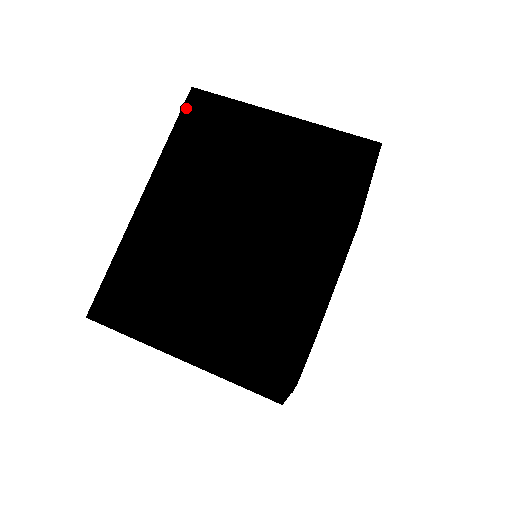
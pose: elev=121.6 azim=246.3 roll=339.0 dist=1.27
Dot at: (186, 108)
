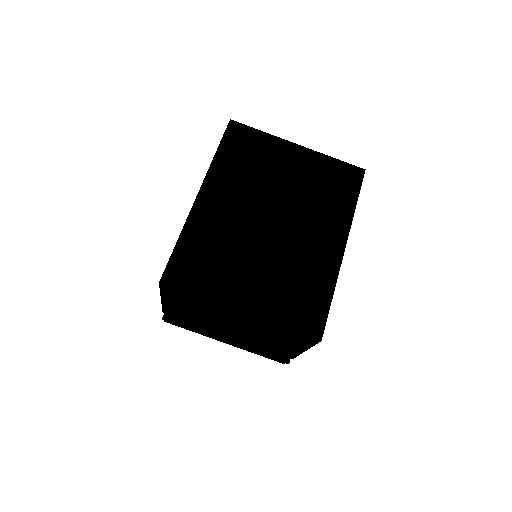
Dot at: (227, 133)
